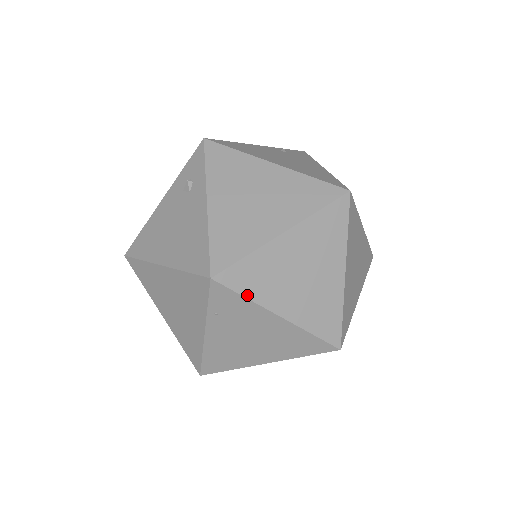
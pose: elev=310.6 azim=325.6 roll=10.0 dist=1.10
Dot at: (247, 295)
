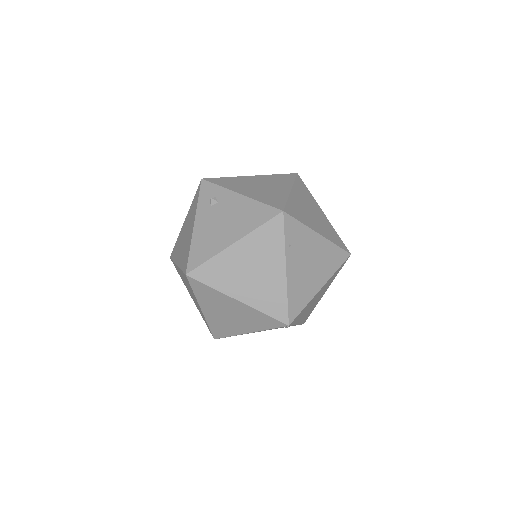
Dot at: (301, 221)
